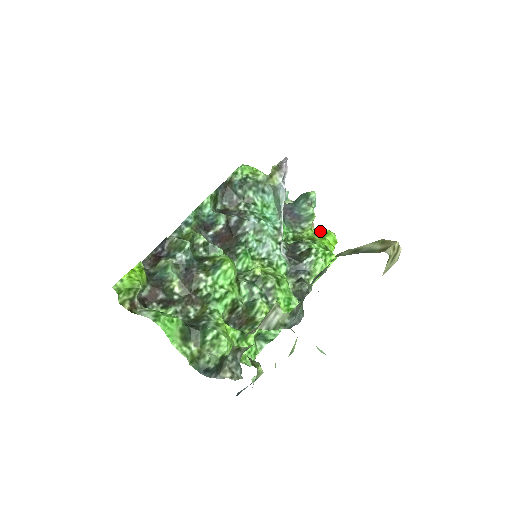
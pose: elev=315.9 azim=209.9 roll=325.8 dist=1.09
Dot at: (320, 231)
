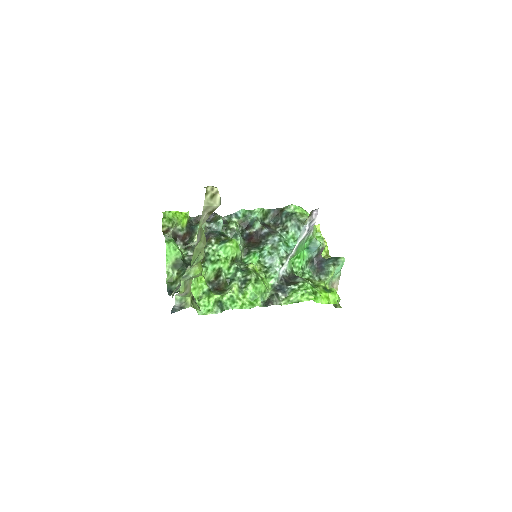
Dot at: (330, 288)
